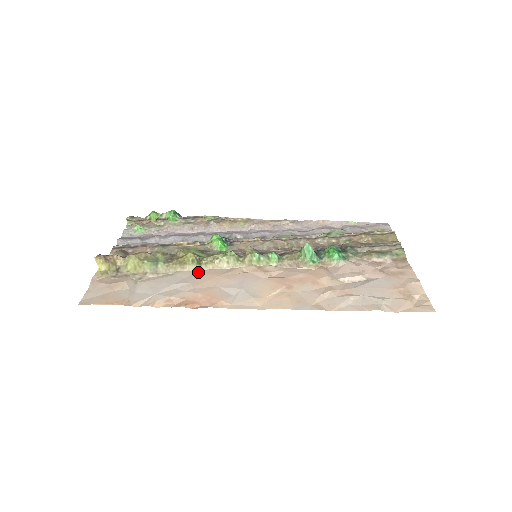
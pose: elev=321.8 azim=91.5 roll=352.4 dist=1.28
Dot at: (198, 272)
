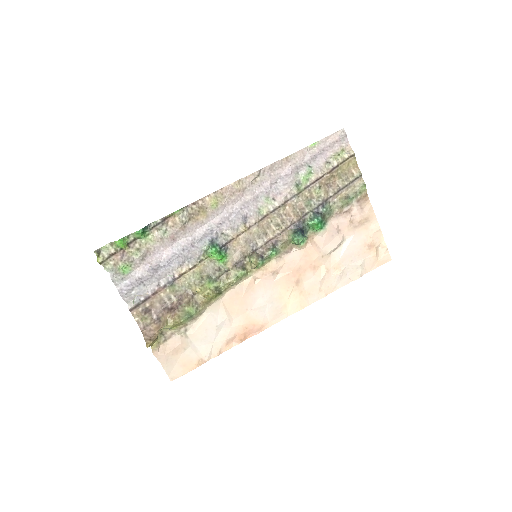
Dot at: (223, 299)
